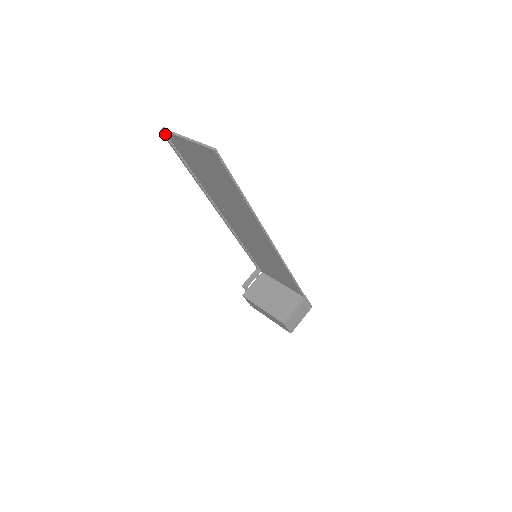
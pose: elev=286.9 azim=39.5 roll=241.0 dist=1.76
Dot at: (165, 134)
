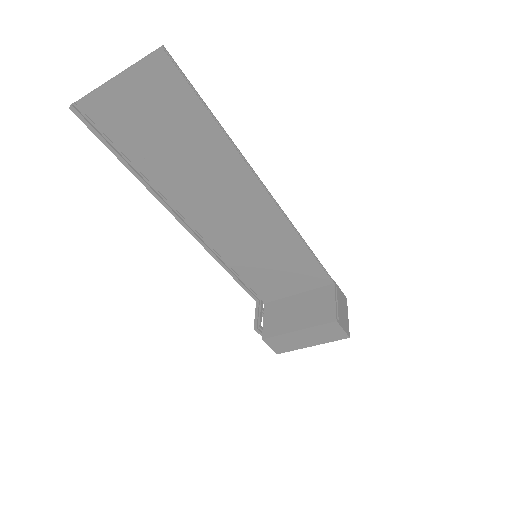
Dot at: (78, 111)
